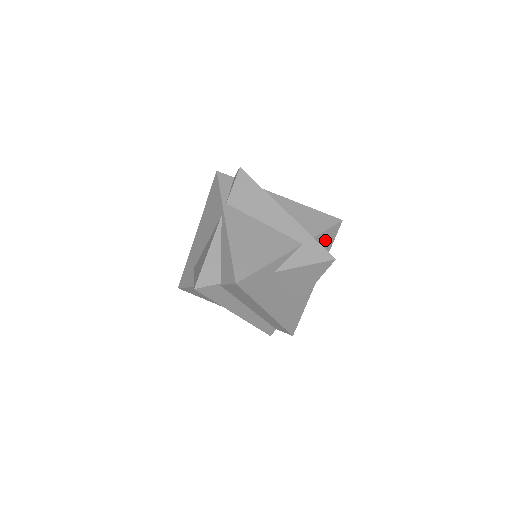
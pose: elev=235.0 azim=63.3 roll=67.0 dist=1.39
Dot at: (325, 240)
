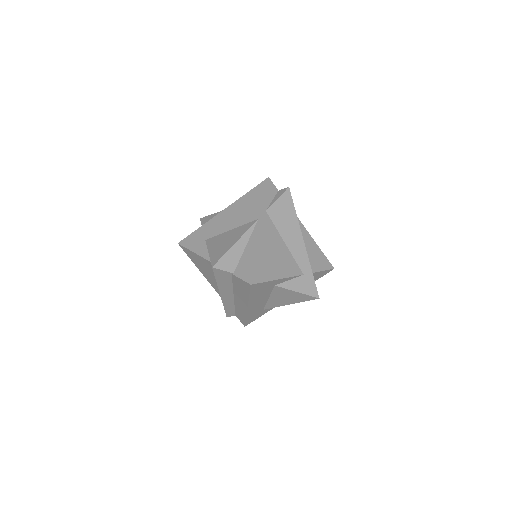
Dot at: (315, 276)
